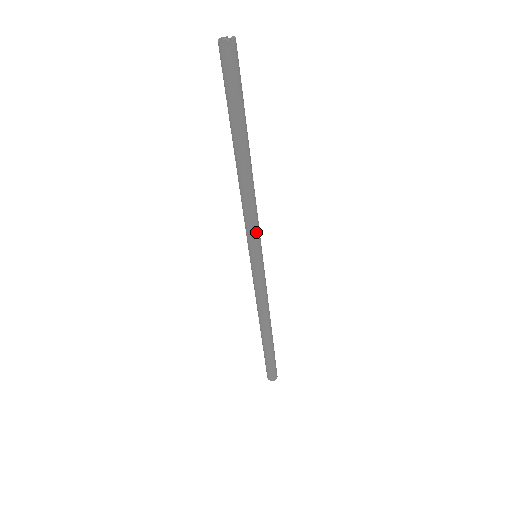
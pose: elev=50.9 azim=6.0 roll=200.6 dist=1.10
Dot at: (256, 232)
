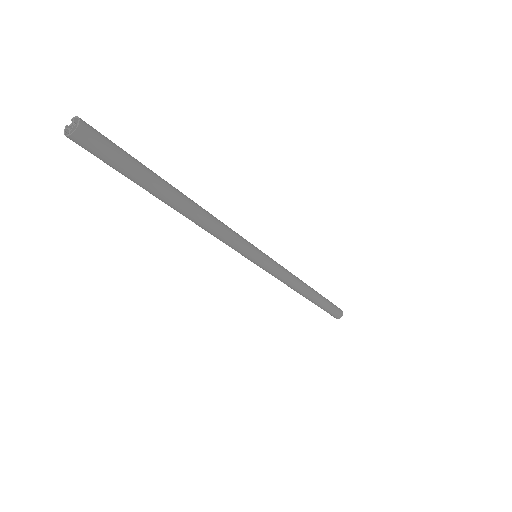
Dot at: (242, 240)
